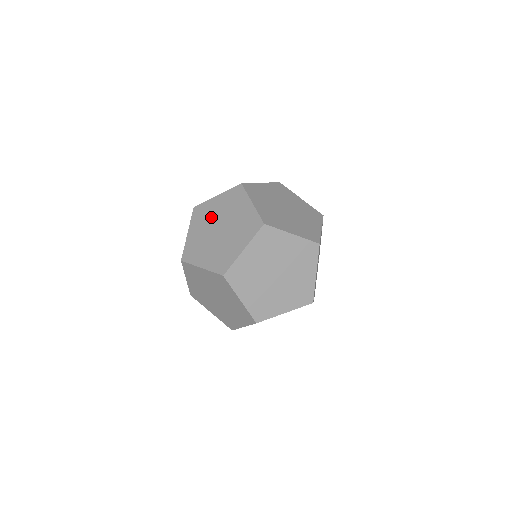
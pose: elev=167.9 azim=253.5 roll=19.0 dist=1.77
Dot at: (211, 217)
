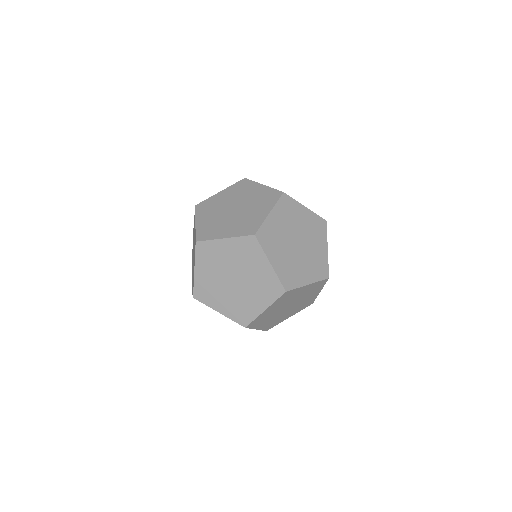
Dot at: (220, 205)
